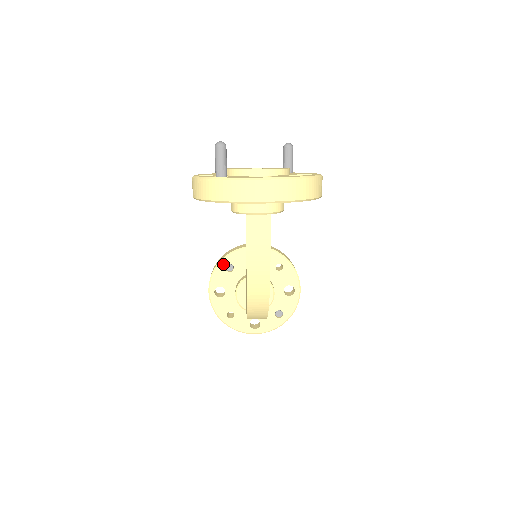
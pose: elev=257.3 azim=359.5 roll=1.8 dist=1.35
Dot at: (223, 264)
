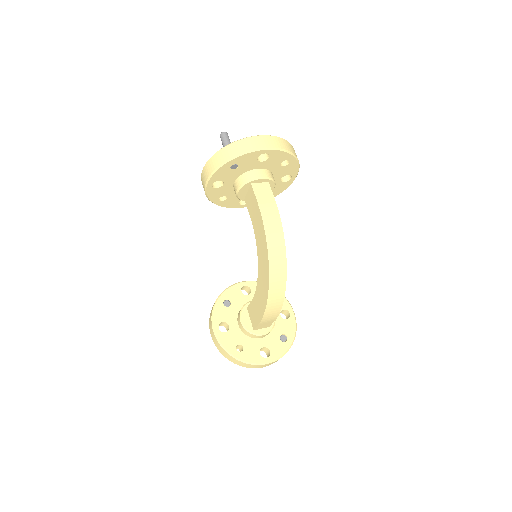
Dot at: (220, 301)
